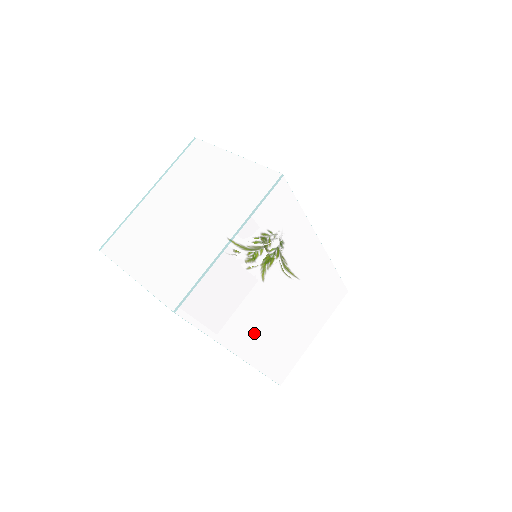
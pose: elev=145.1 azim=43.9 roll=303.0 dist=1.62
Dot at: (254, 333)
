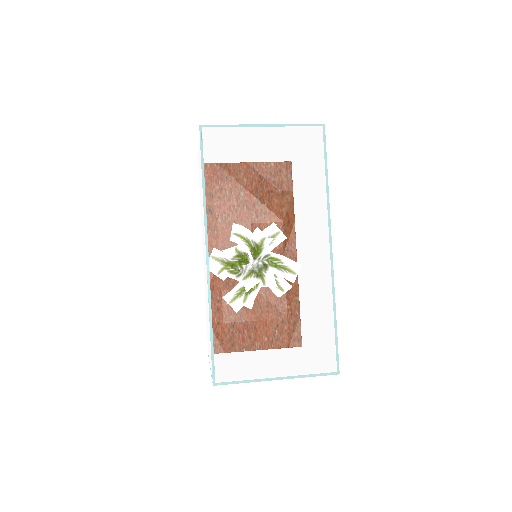
Dot at: occluded
